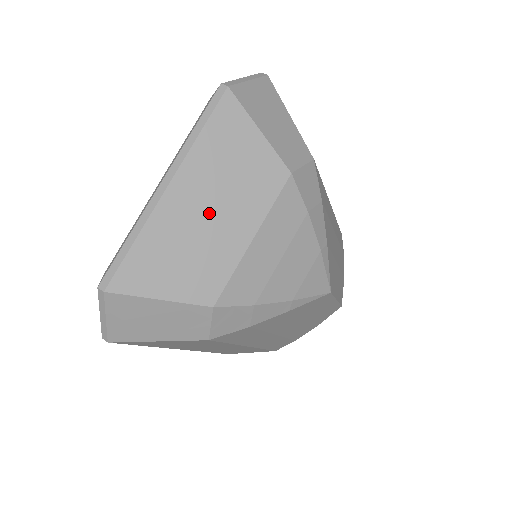
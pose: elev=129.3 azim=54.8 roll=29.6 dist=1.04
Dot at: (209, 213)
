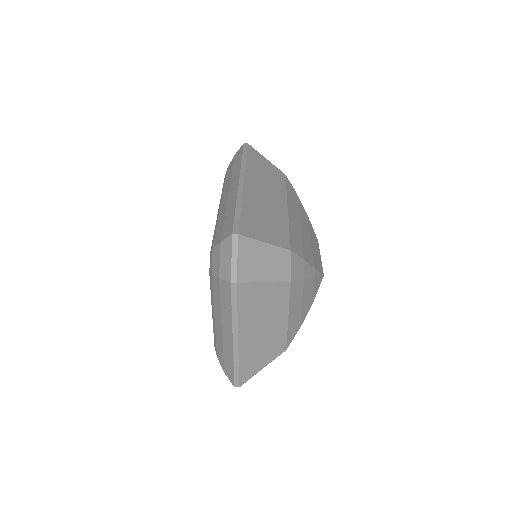
Dot at: (263, 329)
